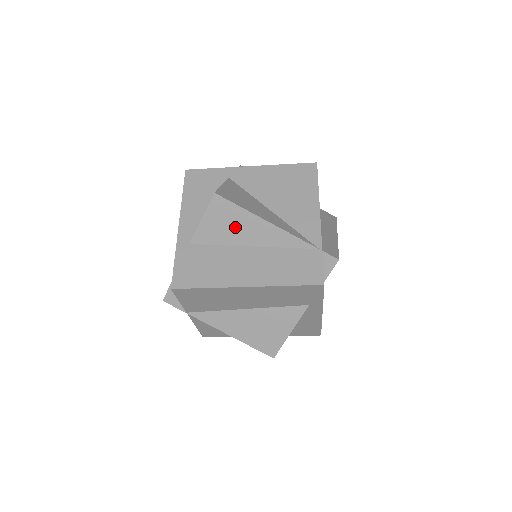
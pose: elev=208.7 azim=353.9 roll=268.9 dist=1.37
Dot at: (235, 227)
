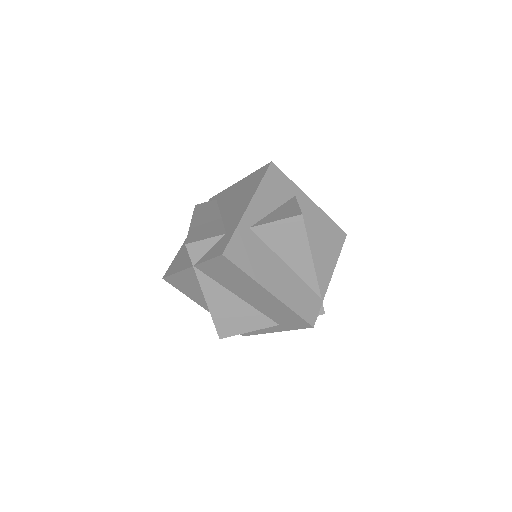
Dot at: (290, 244)
